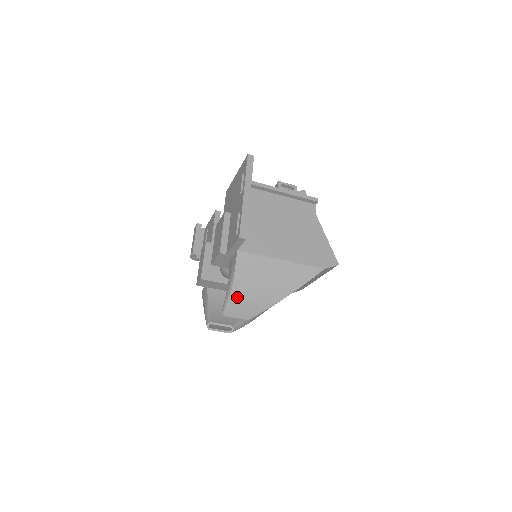
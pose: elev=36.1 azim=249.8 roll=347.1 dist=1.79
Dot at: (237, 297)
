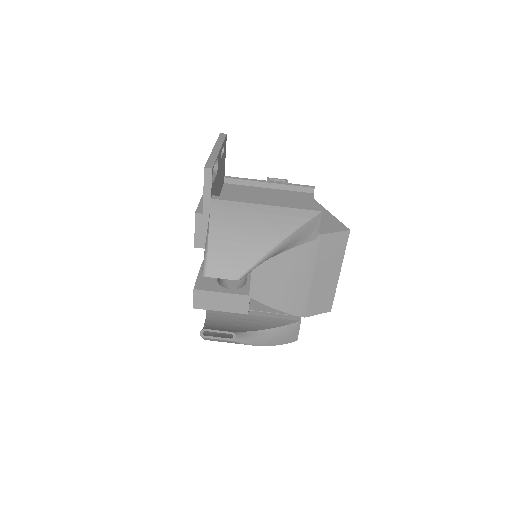
Dot at: (216, 248)
